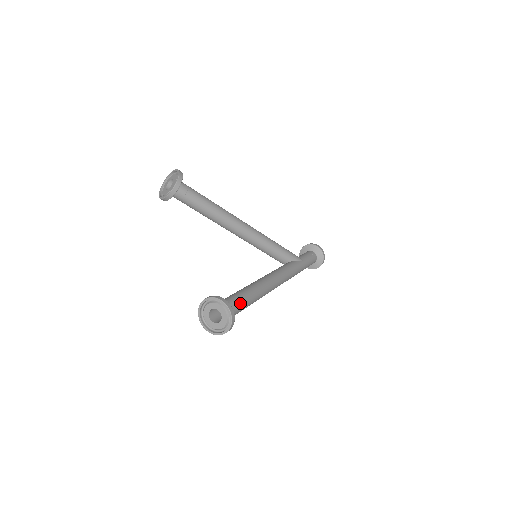
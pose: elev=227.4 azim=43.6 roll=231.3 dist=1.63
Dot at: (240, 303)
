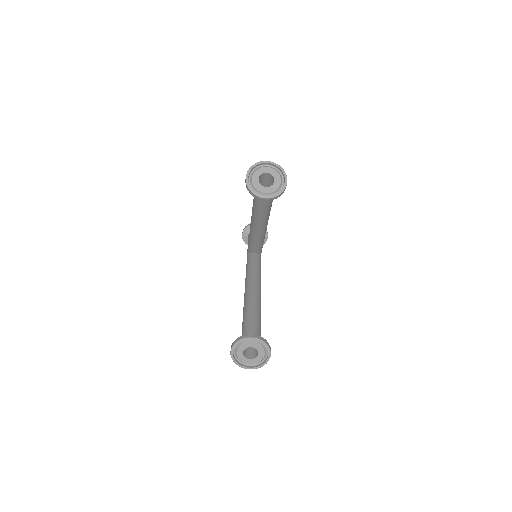
Dot at: occluded
